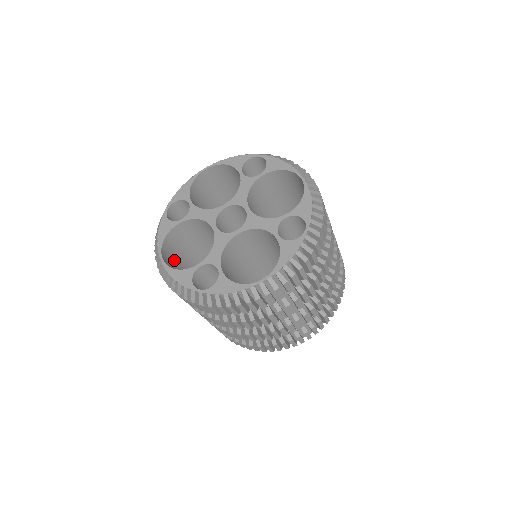
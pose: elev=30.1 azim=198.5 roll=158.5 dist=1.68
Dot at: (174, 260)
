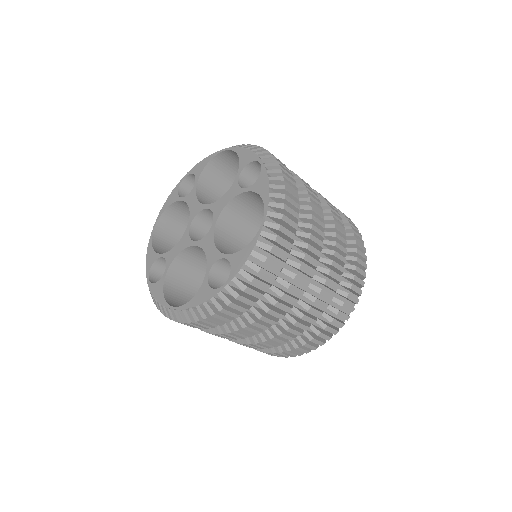
Dot at: (180, 227)
